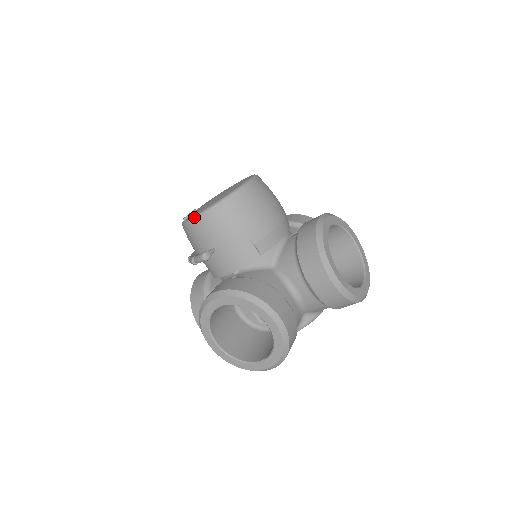
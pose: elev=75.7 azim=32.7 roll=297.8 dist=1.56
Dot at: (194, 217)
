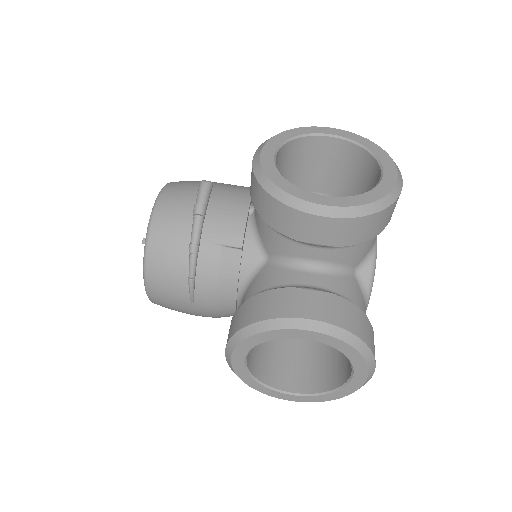
Dot at: (156, 199)
